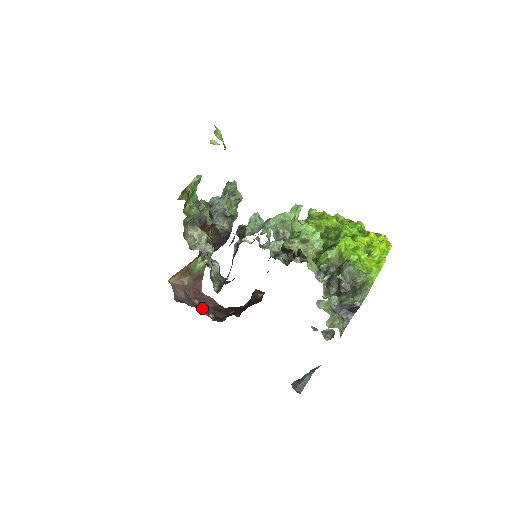
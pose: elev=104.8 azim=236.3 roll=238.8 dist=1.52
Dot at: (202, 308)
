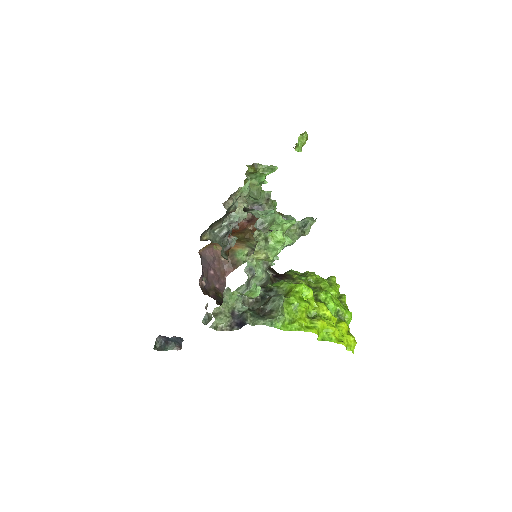
Dot at: (209, 278)
